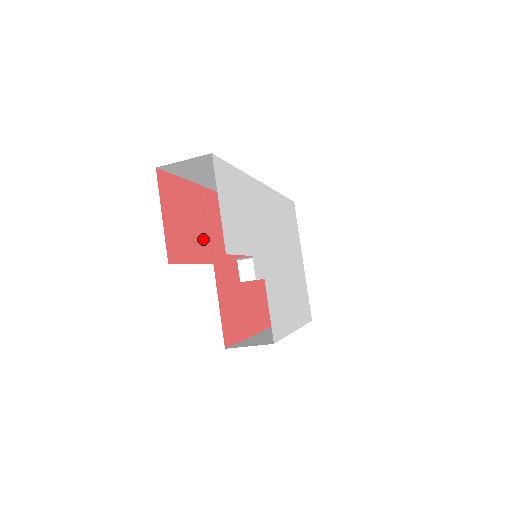
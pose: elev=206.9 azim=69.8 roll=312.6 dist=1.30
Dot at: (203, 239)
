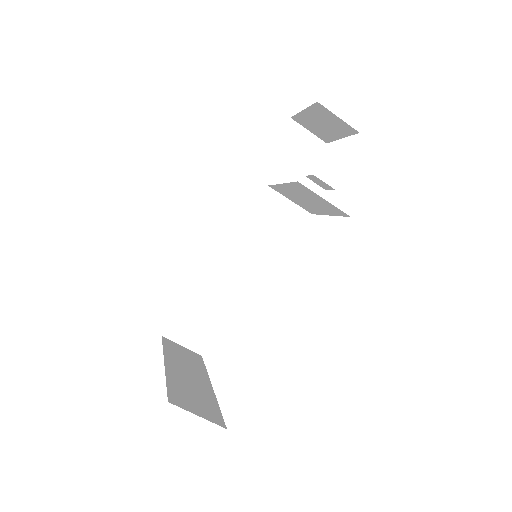
Dot at: occluded
